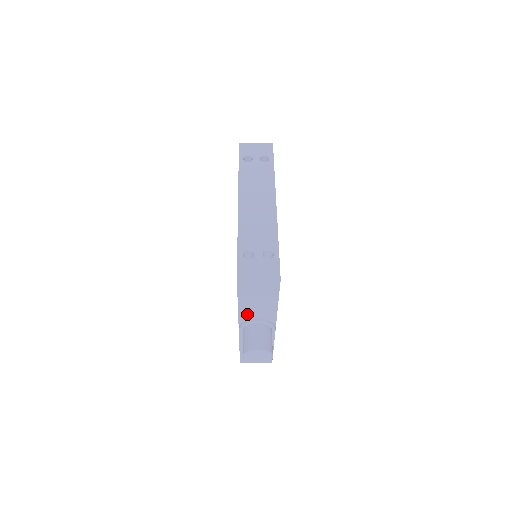
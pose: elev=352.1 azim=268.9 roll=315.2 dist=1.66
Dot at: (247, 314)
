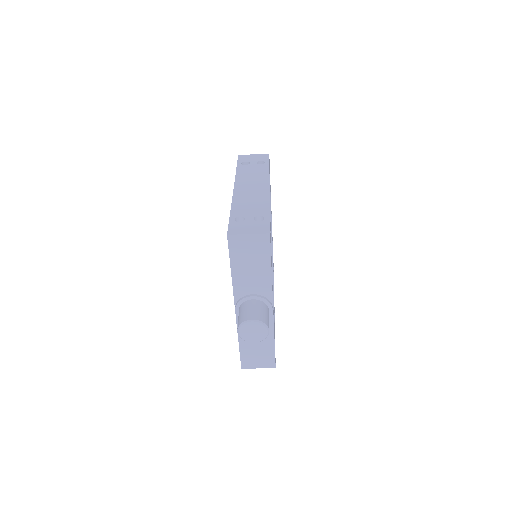
Dot at: (242, 288)
